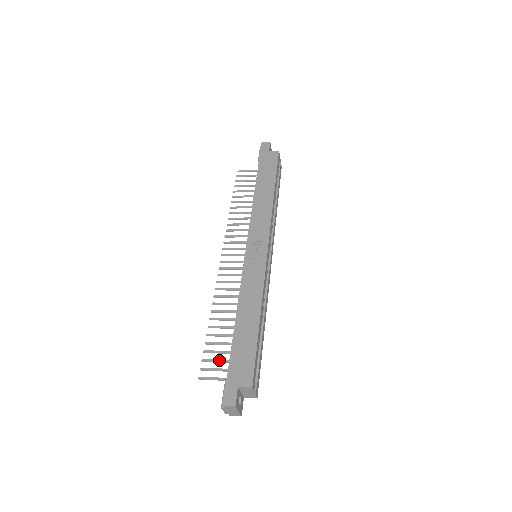
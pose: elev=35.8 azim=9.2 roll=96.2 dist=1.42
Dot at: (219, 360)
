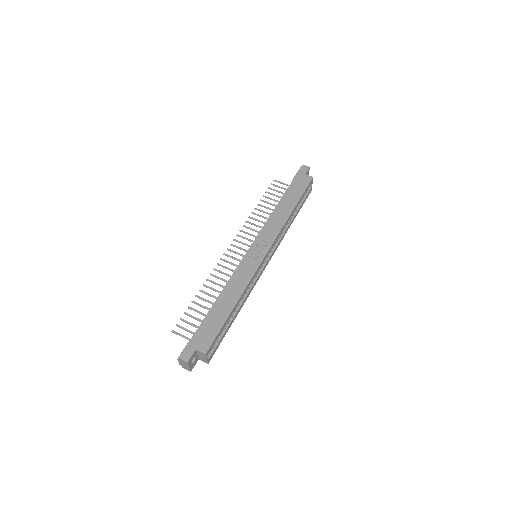
Dot at: (192, 324)
